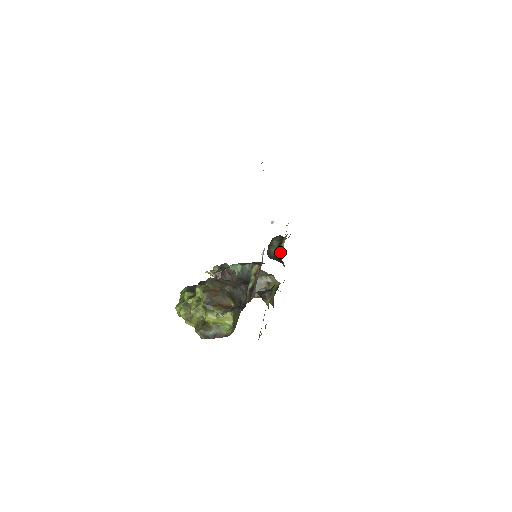
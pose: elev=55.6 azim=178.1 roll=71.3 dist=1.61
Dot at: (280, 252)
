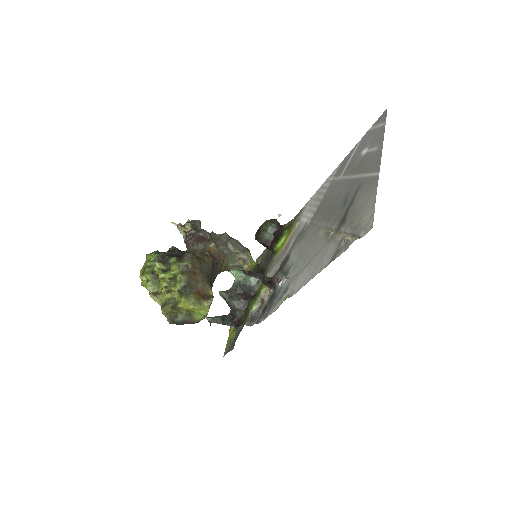
Dot at: (275, 246)
